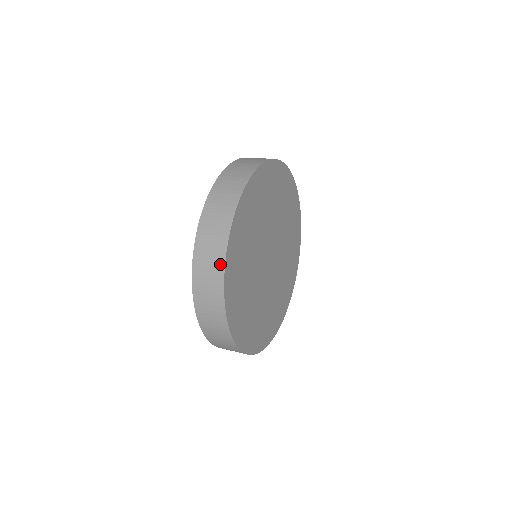
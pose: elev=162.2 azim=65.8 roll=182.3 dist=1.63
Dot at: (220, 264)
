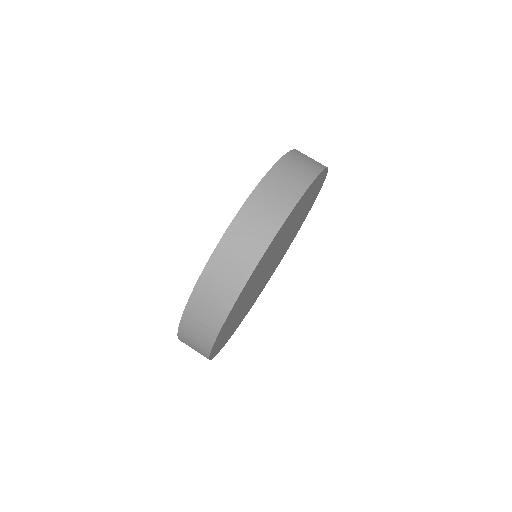
Dot at: (204, 354)
